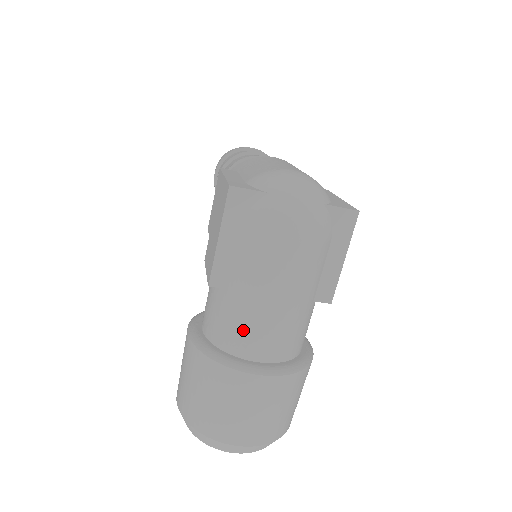
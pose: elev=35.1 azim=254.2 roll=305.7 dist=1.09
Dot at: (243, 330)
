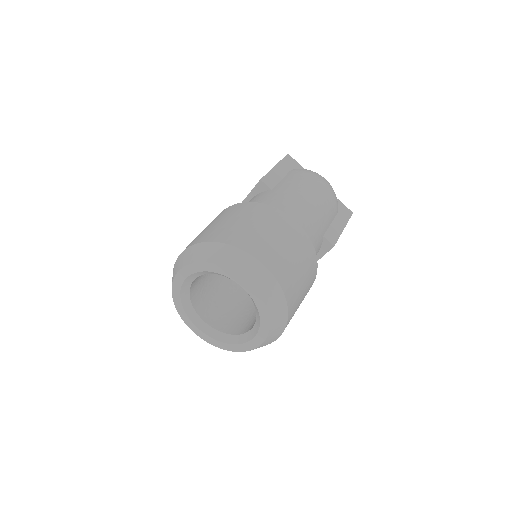
Dot at: (281, 204)
